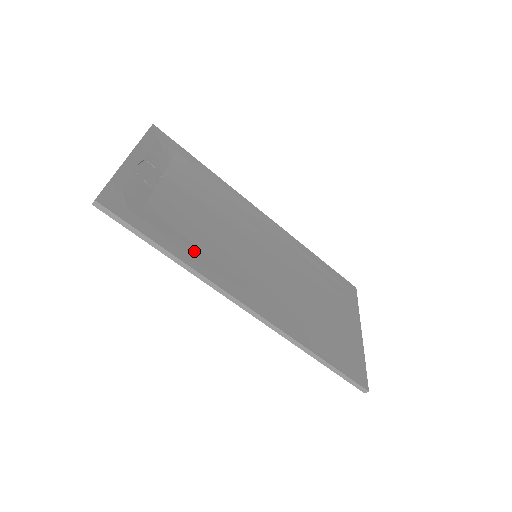
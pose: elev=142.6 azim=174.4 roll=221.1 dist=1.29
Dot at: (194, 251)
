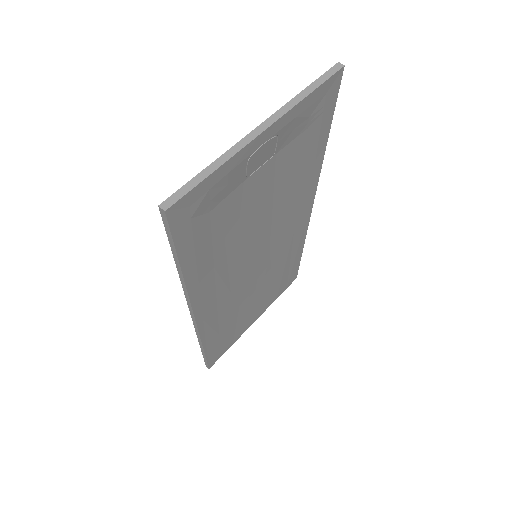
Dot at: (207, 264)
